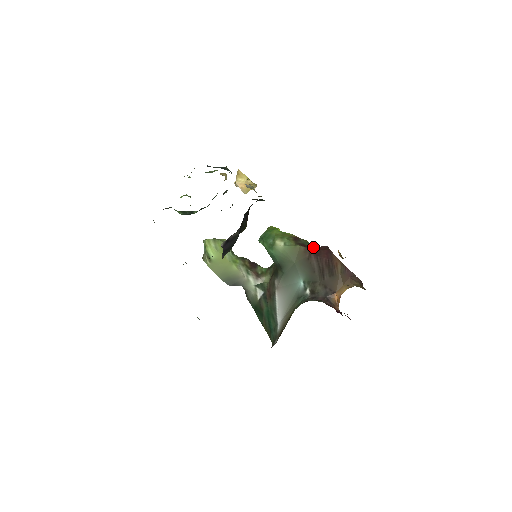
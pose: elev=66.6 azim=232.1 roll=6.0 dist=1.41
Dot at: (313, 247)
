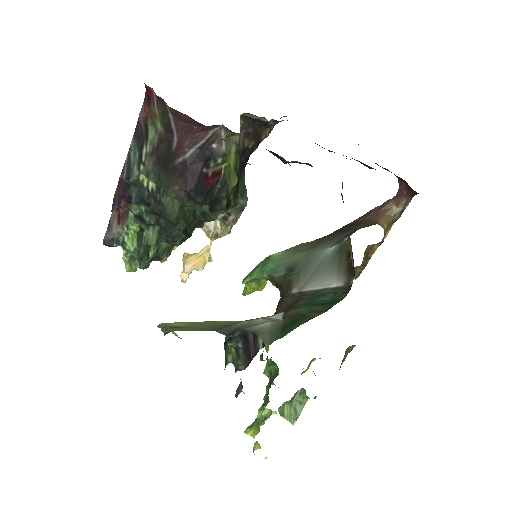
Dot at: occluded
